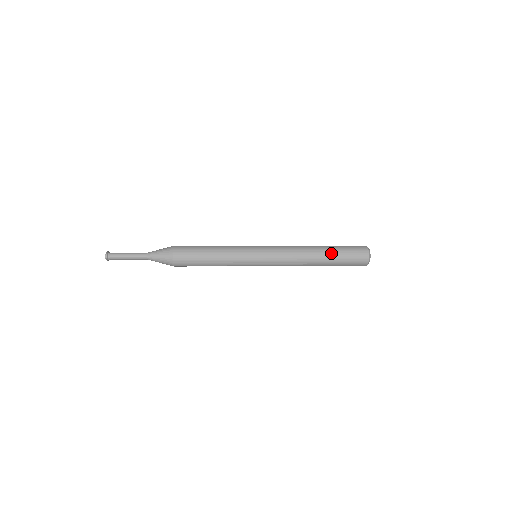
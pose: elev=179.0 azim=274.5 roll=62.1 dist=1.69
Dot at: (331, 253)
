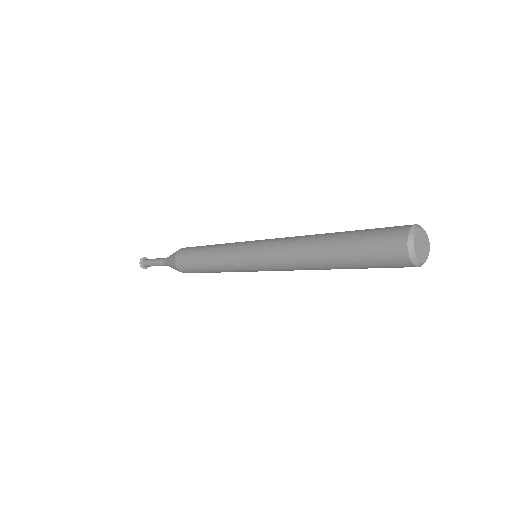
Dot at: (339, 247)
